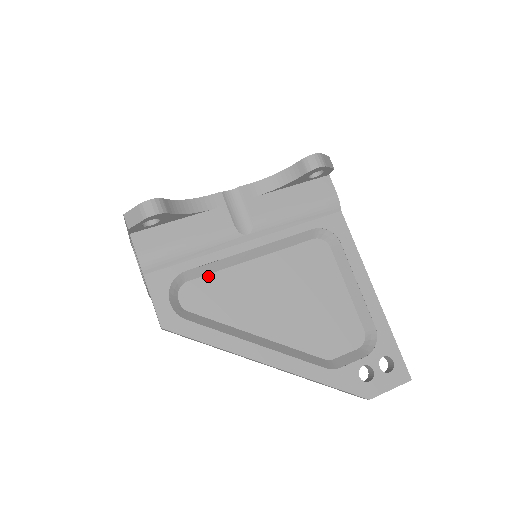
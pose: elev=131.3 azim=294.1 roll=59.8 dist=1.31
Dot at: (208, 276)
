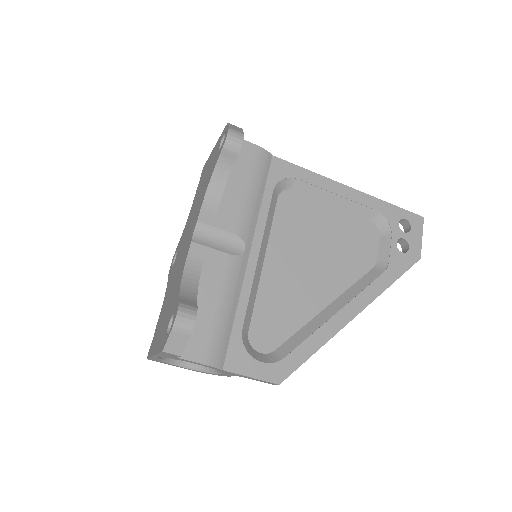
Dot at: (254, 311)
